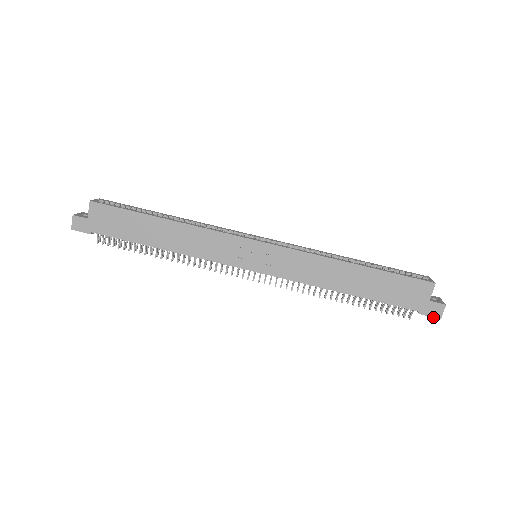
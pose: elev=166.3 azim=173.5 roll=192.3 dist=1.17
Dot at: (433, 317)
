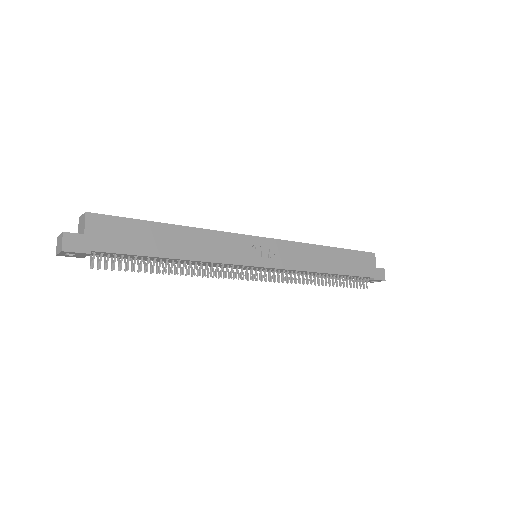
Dot at: (381, 280)
